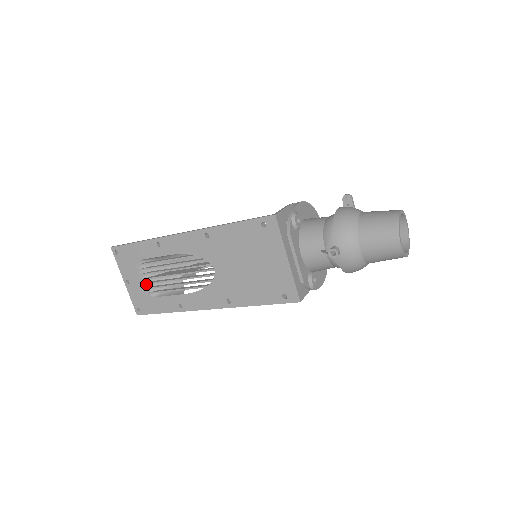
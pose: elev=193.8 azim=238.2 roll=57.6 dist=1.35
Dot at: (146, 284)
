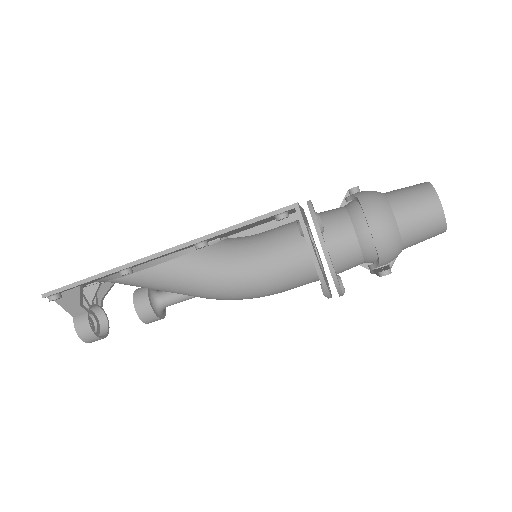
Dot at: occluded
